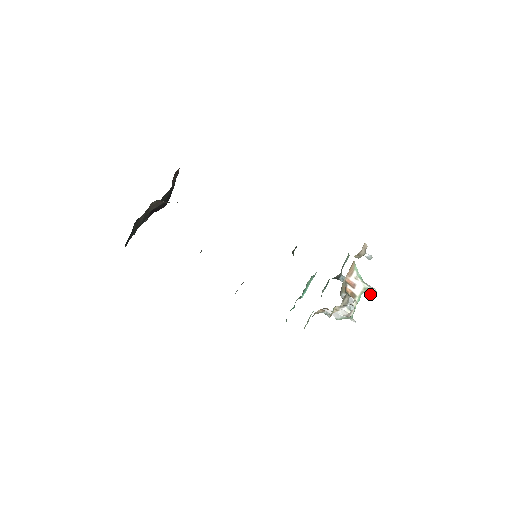
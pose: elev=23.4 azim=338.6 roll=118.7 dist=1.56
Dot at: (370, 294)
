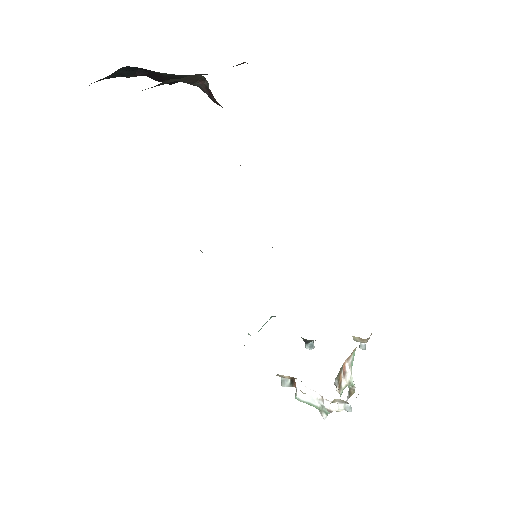
Dot at: (348, 391)
